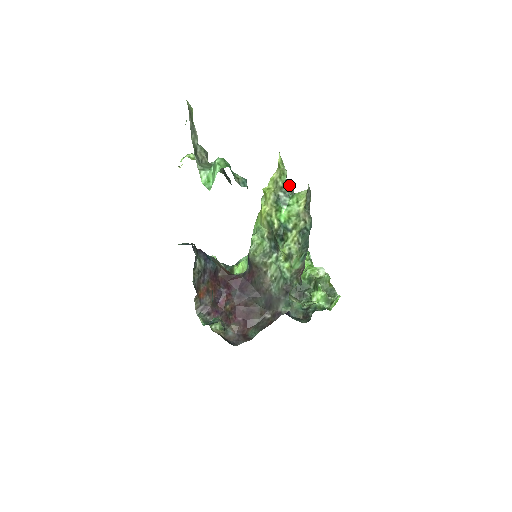
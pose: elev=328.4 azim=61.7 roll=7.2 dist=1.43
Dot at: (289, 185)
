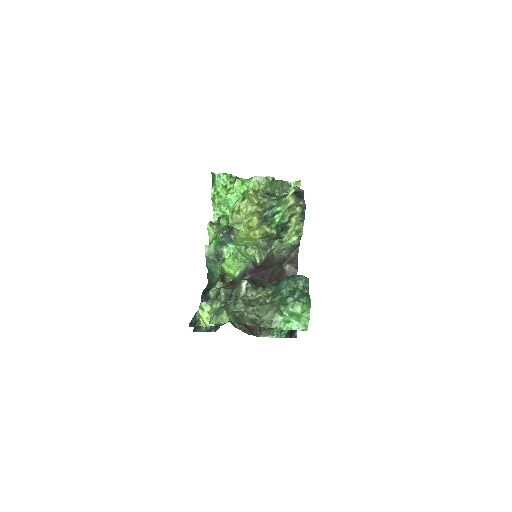
Dot at: (258, 195)
